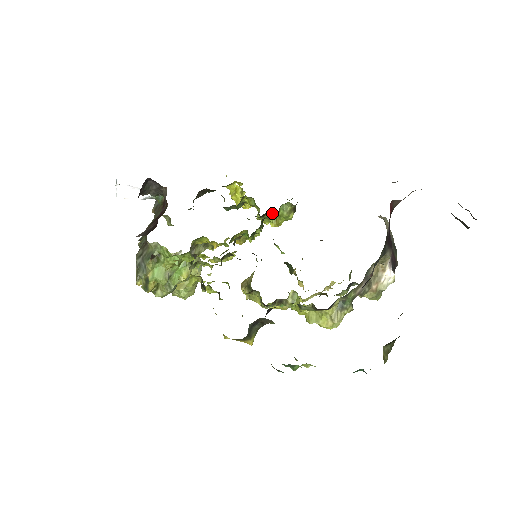
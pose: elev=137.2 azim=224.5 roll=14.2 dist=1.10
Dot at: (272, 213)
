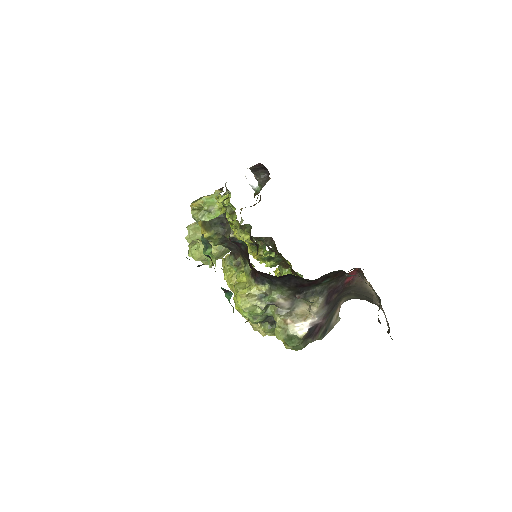
Dot at: (288, 272)
